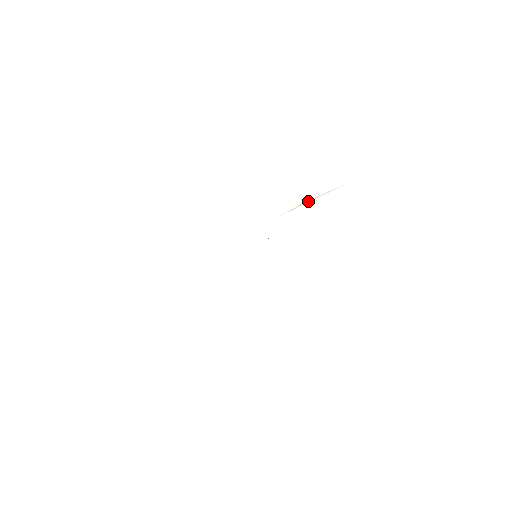
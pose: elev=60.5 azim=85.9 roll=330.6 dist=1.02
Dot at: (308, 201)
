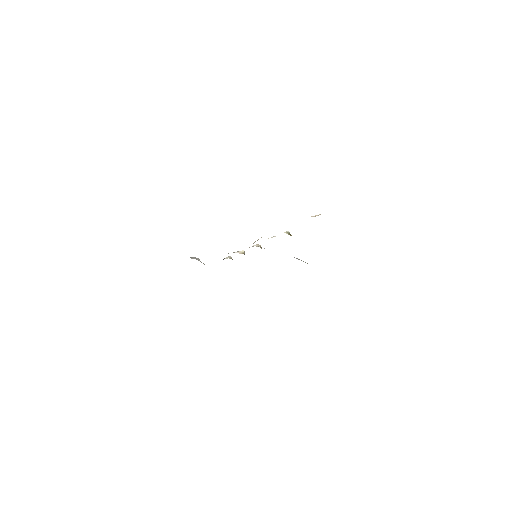
Dot at: (257, 240)
